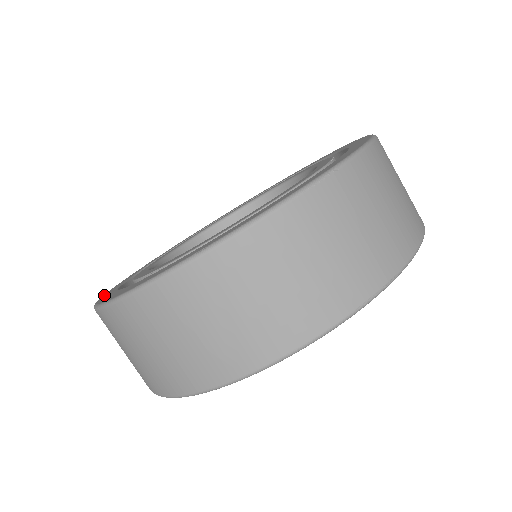
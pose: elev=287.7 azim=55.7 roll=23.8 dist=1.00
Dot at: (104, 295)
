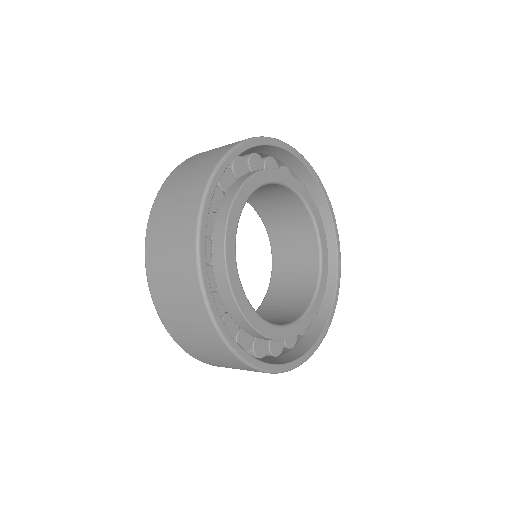
Dot at: occluded
